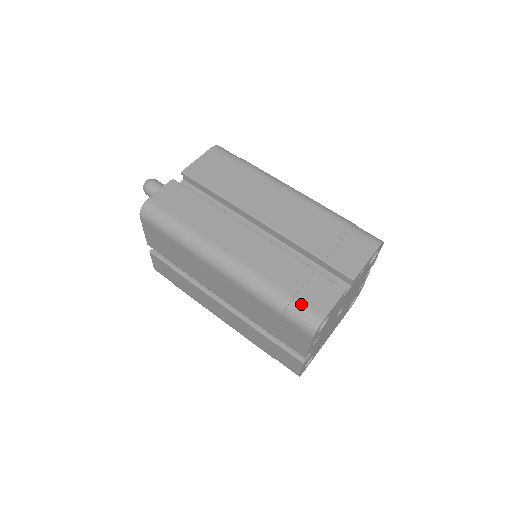
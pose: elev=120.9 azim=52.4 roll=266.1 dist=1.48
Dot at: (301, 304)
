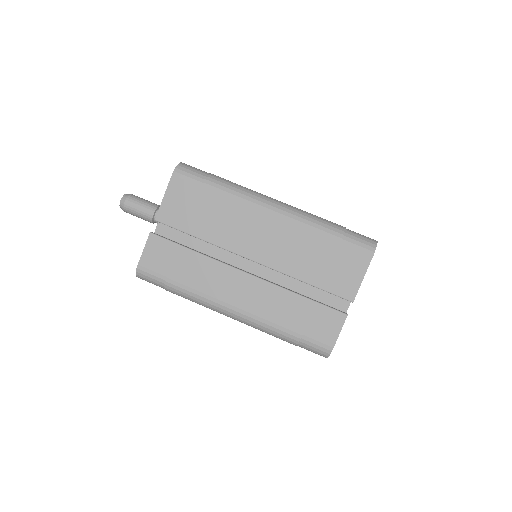
Dot at: (310, 340)
